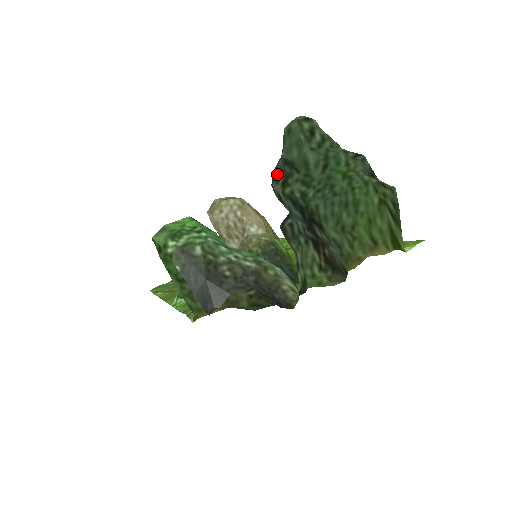
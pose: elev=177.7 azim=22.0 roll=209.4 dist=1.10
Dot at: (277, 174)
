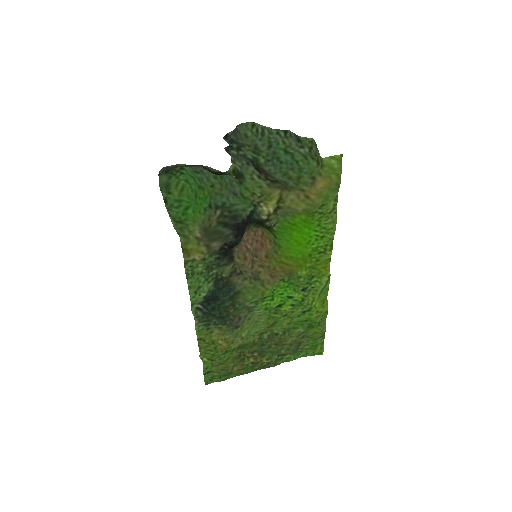
Dot at: (231, 141)
